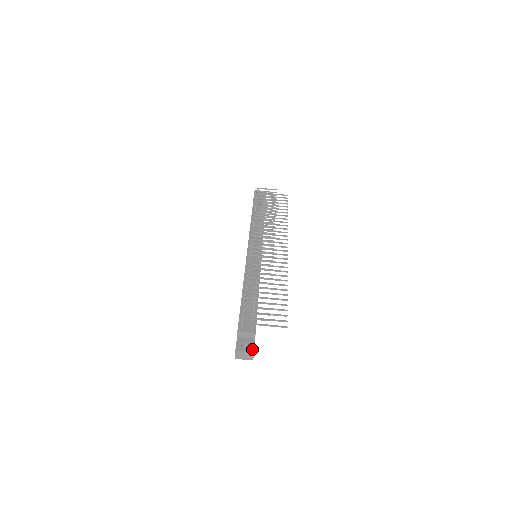
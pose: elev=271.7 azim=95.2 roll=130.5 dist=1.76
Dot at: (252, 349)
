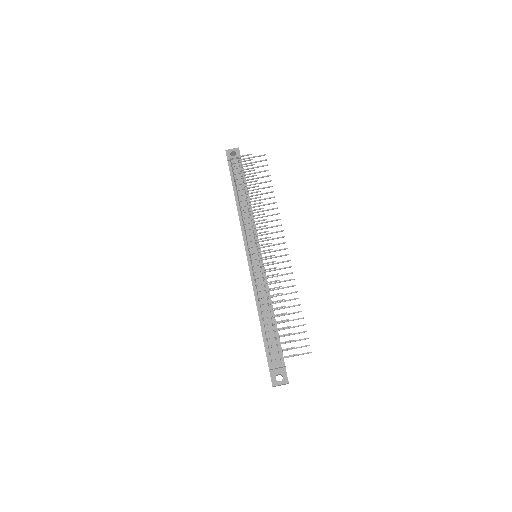
Dot at: (286, 380)
